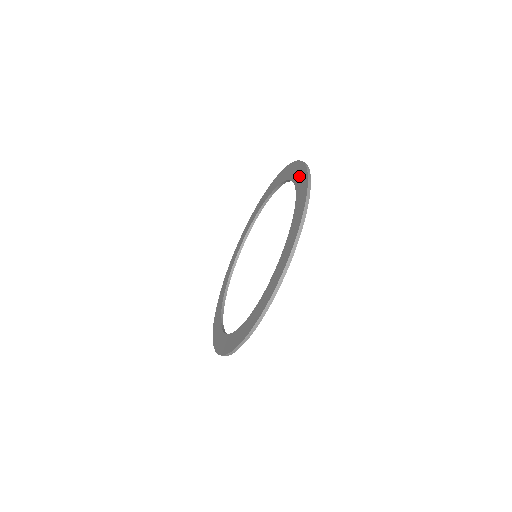
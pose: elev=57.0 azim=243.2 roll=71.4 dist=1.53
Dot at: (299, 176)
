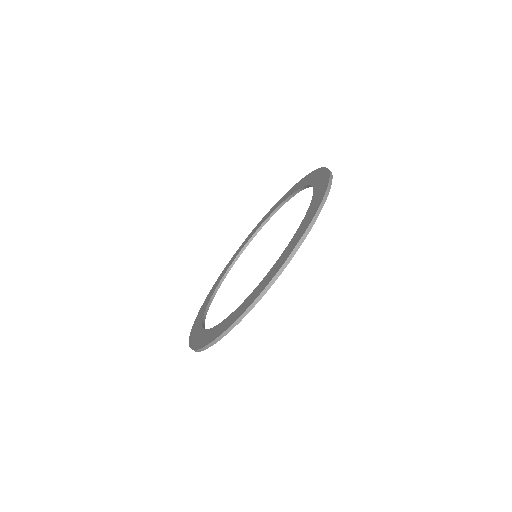
Dot at: (289, 193)
